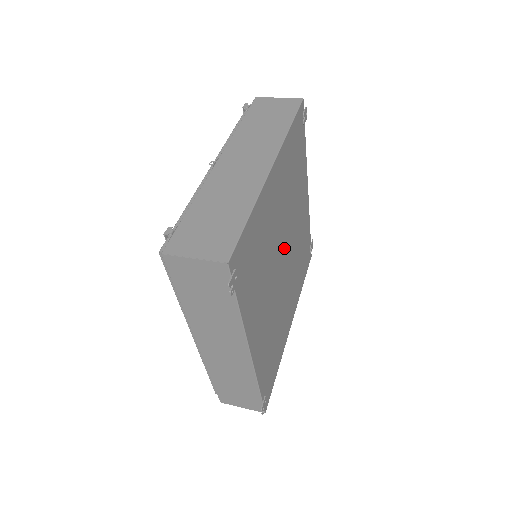
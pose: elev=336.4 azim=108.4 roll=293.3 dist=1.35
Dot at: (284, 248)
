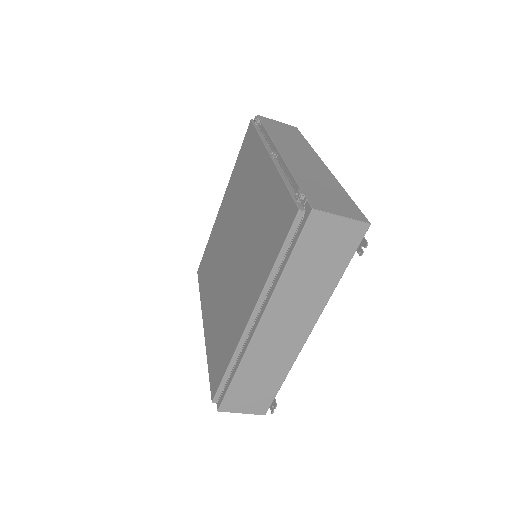
Dot at: occluded
